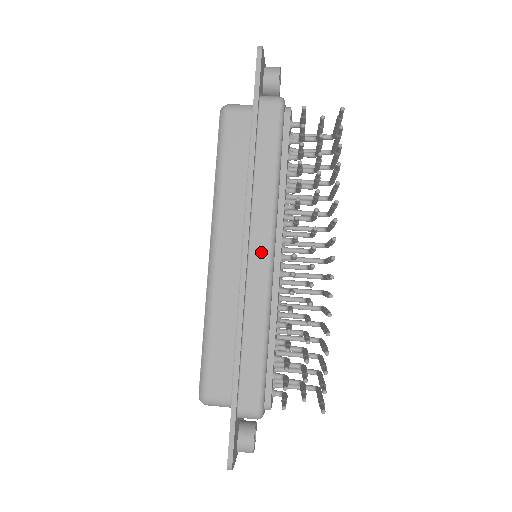
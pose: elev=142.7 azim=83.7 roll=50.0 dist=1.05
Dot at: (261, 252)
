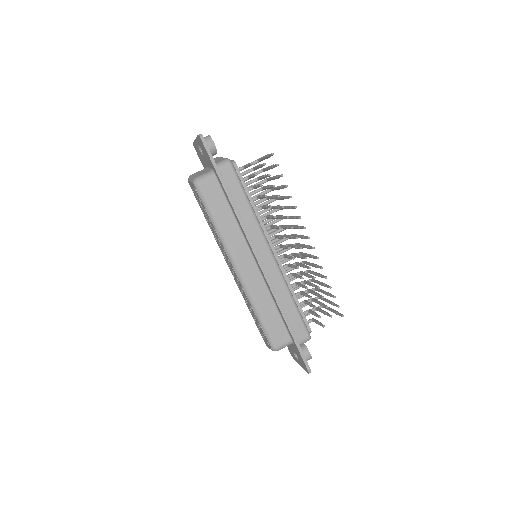
Dot at: (266, 255)
